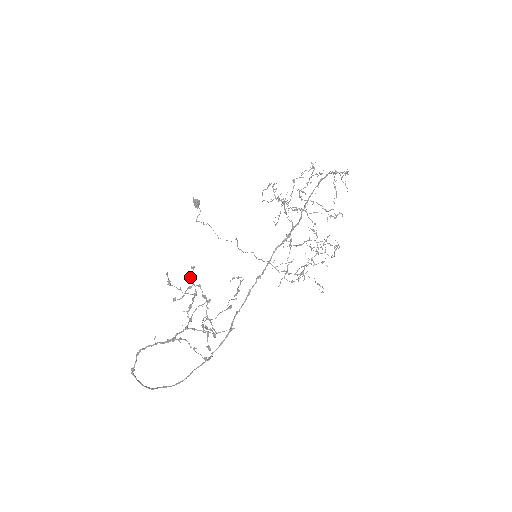
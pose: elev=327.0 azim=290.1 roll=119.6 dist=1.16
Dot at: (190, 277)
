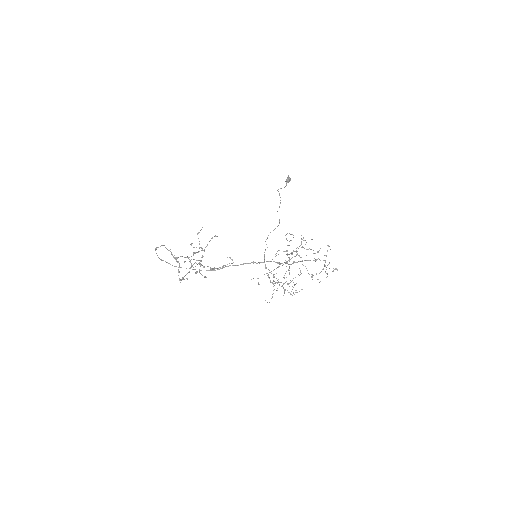
Dot at: (211, 238)
